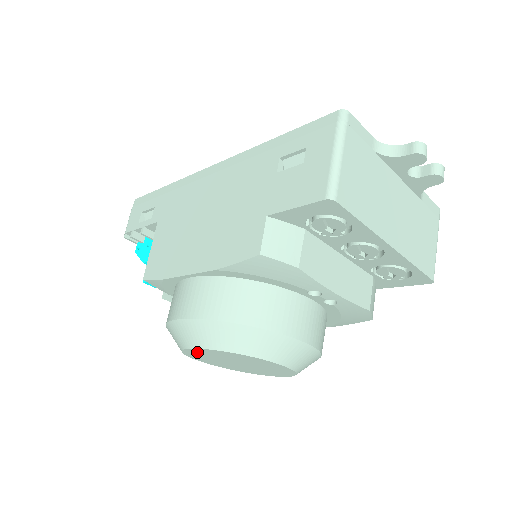
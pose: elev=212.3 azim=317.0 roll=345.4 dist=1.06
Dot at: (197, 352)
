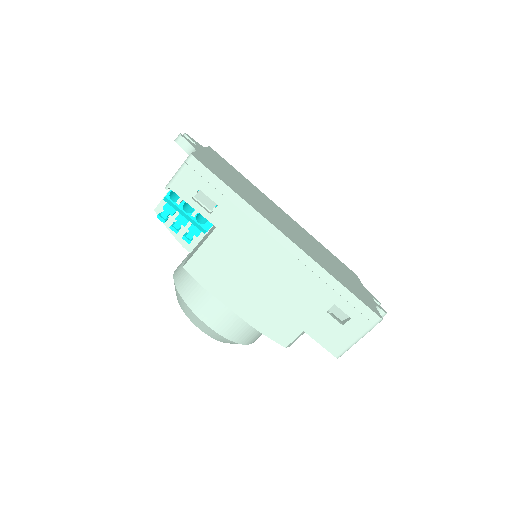
Dot at: occluded
